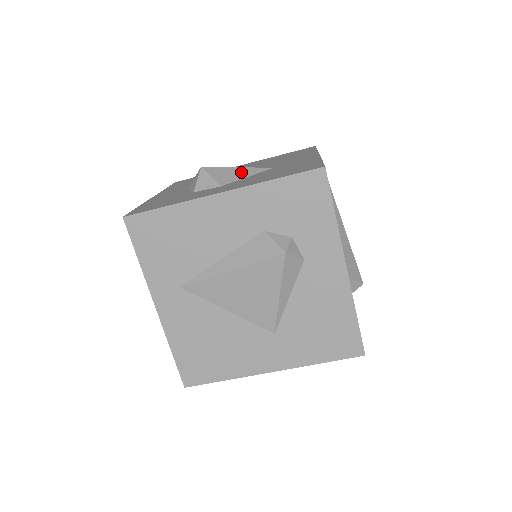
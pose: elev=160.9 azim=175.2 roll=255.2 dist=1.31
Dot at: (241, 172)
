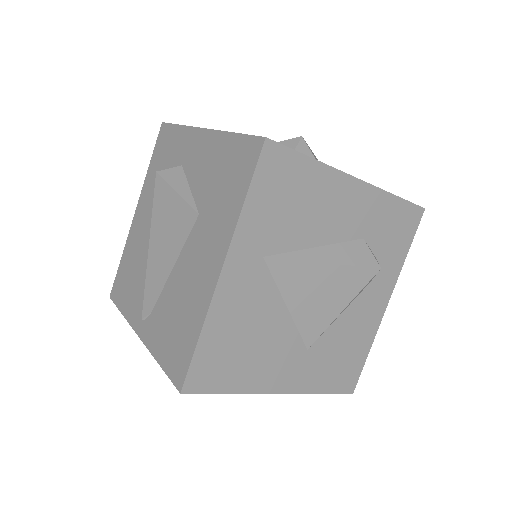
Dot at: occluded
